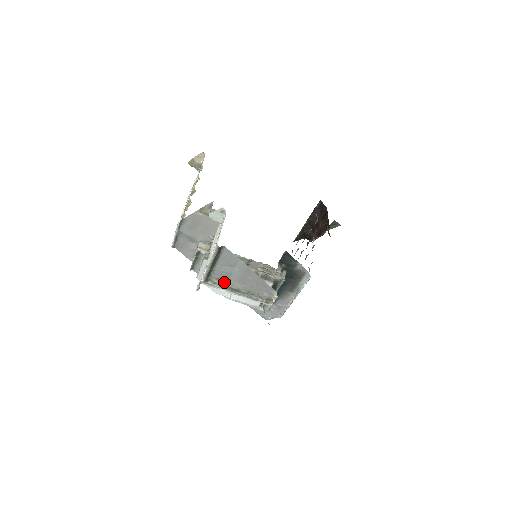
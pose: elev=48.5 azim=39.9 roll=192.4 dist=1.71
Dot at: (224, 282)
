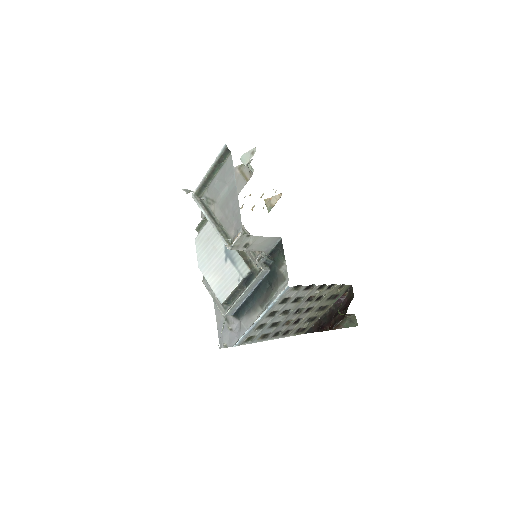
Dot at: (209, 205)
